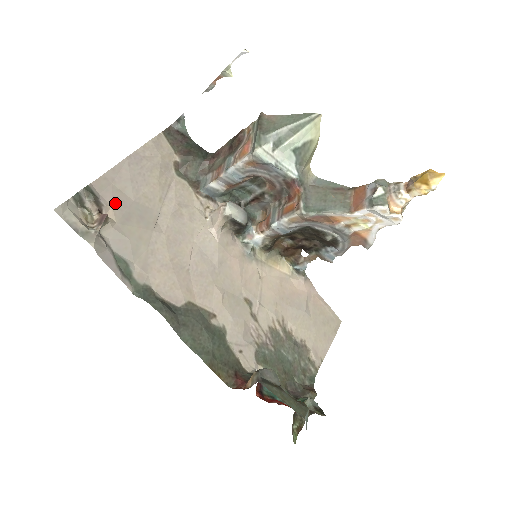
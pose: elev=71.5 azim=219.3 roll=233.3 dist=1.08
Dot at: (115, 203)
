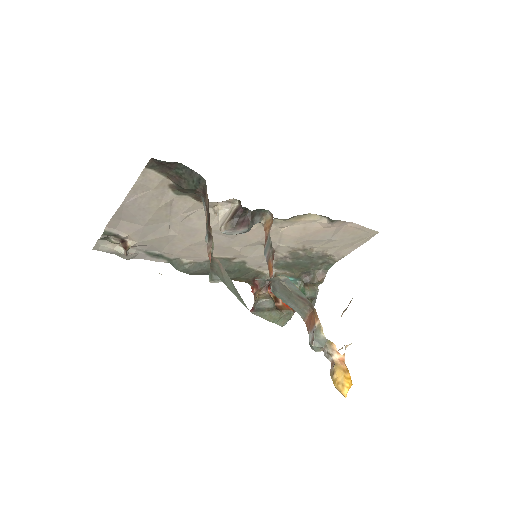
Dot at: (130, 232)
